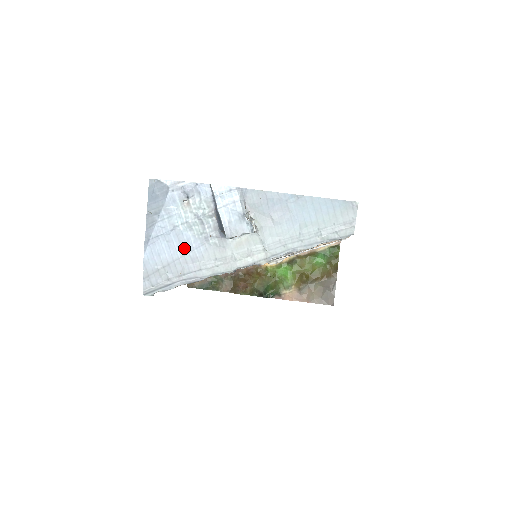
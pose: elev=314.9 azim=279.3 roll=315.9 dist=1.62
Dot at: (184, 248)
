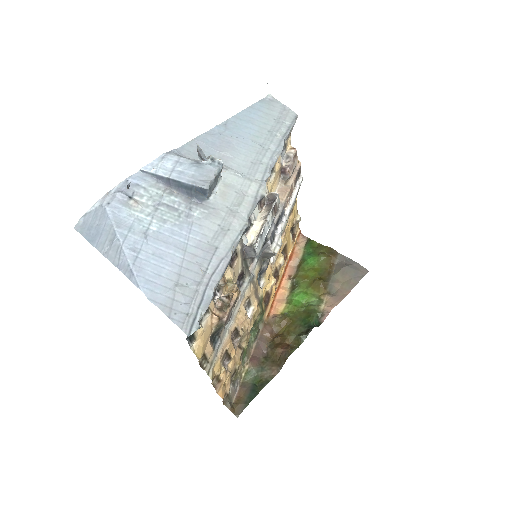
Dot at: (177, 244)
